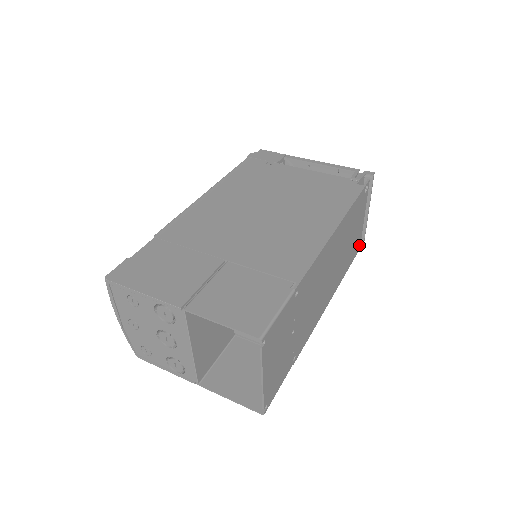
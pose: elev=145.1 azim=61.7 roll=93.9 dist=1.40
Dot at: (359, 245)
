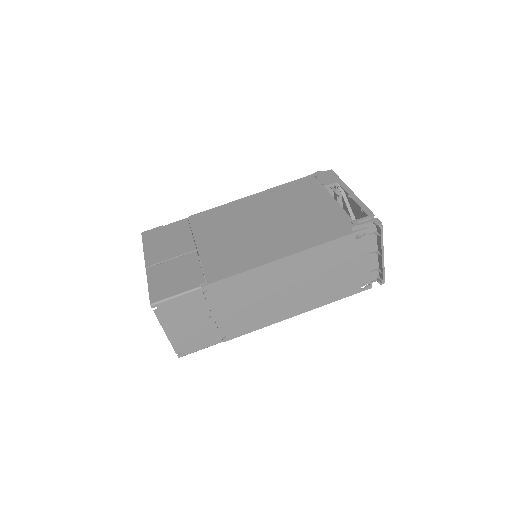
Dot at: (369, 284)
